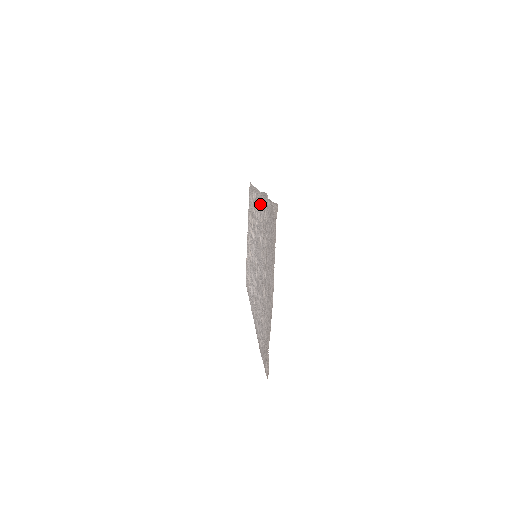
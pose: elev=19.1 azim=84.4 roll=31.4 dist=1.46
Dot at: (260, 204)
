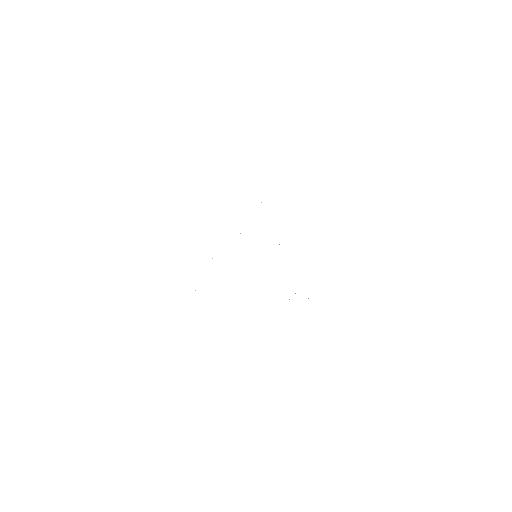
Dot at: occluded
